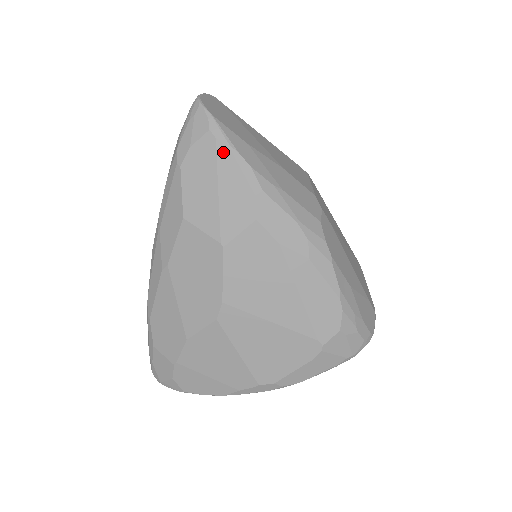
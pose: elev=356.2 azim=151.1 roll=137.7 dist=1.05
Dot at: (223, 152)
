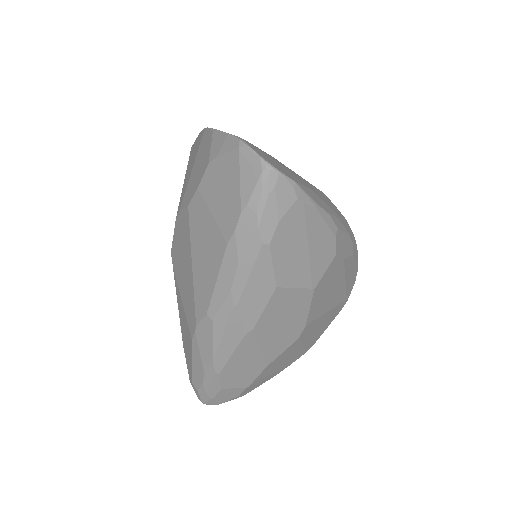
Dot at: (311, 214)
